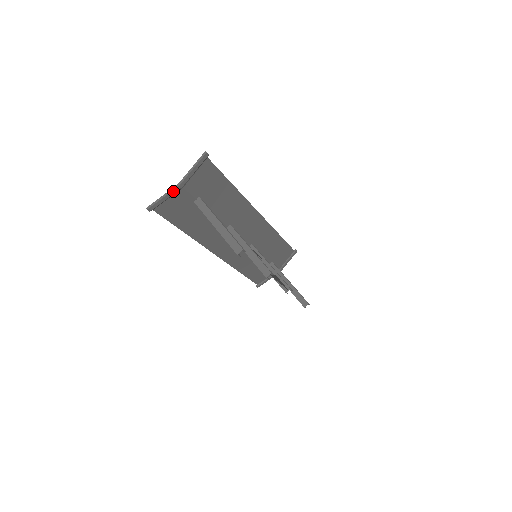
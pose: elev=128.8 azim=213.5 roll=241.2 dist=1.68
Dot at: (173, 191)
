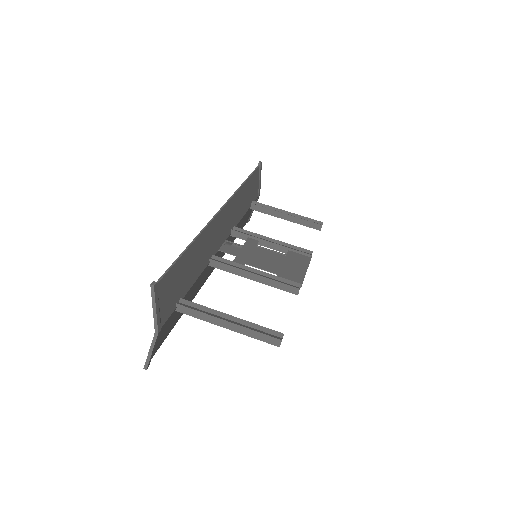
Dot at: (156, 341)
